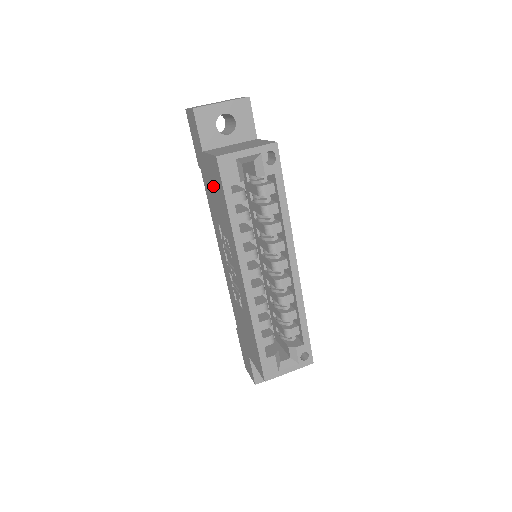
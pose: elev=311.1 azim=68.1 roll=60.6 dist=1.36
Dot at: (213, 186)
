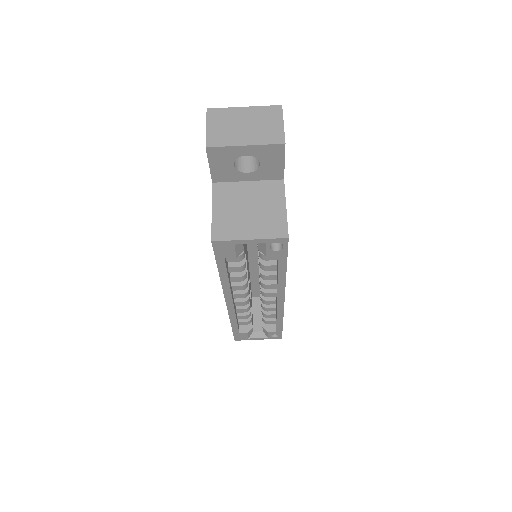
Dot at: occluded
